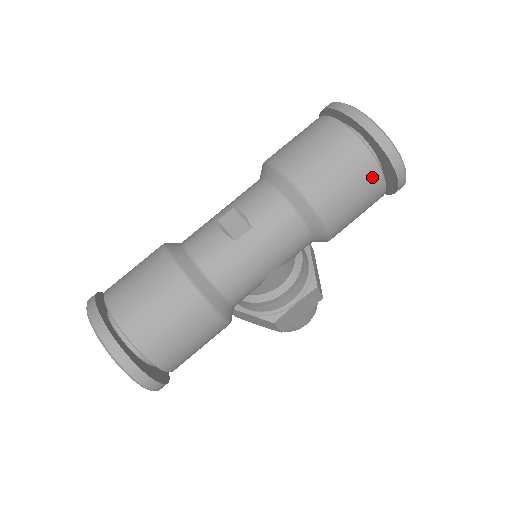
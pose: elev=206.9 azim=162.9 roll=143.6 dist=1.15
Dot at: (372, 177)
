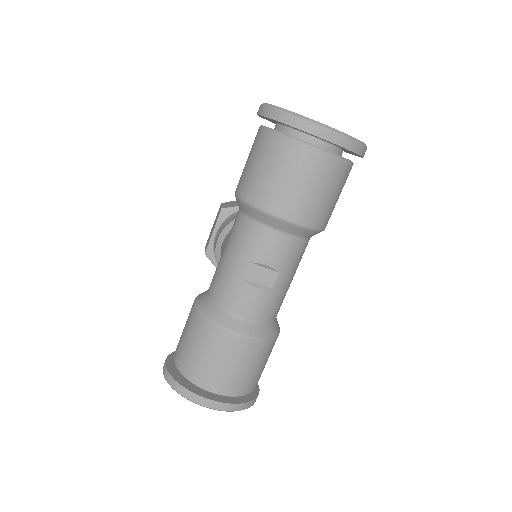
Dot at: (348, 174)
